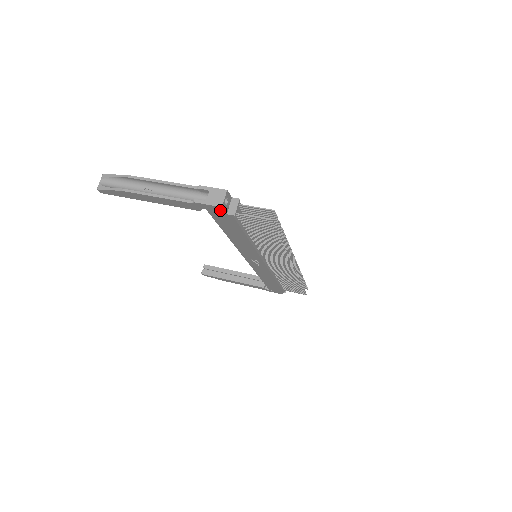
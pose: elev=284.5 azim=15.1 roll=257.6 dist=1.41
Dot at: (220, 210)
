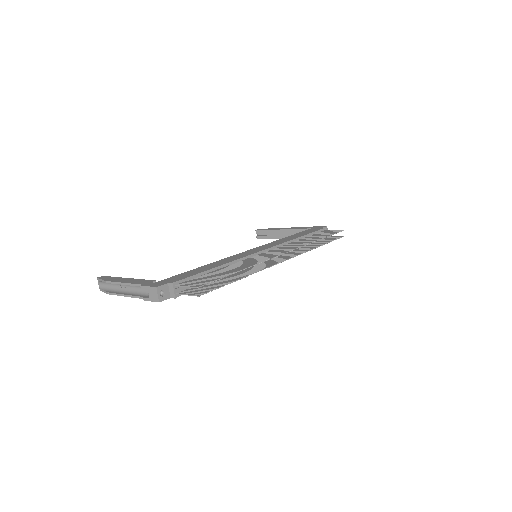
Dot at: (163, 299)
